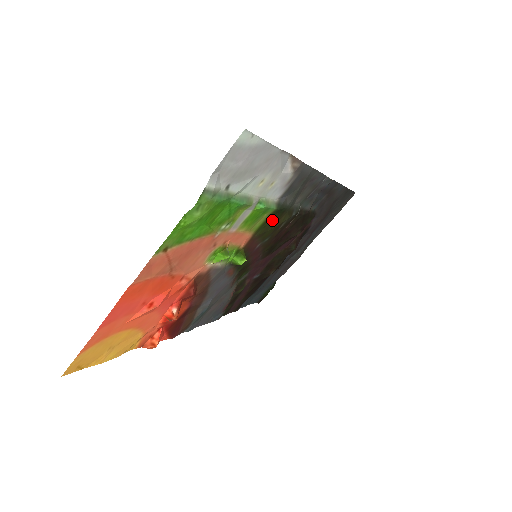
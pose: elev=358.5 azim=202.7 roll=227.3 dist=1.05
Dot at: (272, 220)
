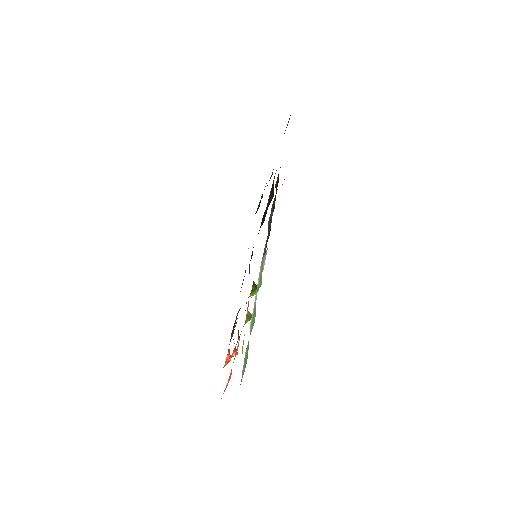
Dot at: occluded
